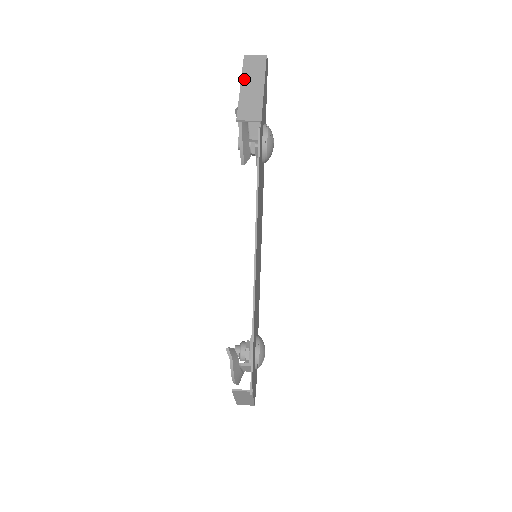
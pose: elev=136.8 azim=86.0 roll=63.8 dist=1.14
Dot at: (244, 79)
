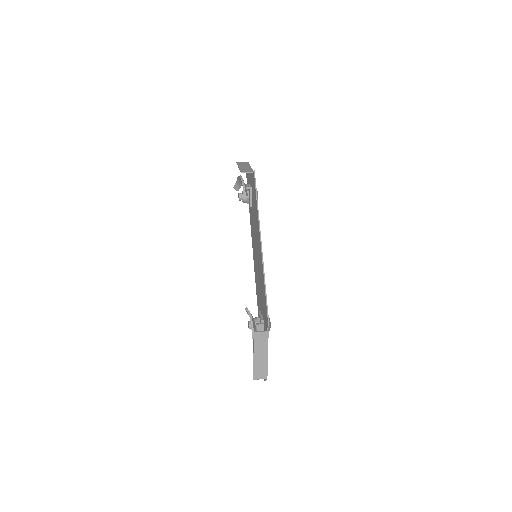
Dot at: (240, 166)
